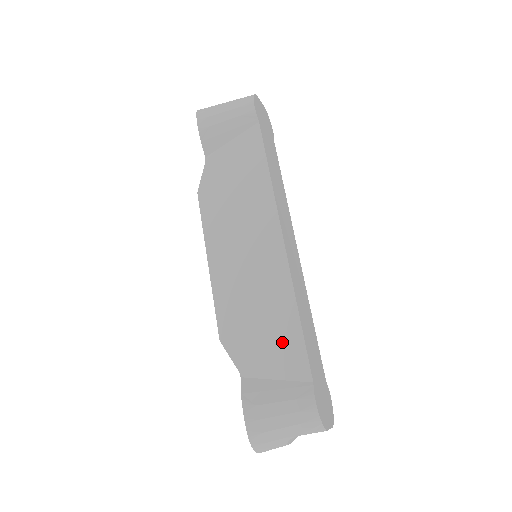
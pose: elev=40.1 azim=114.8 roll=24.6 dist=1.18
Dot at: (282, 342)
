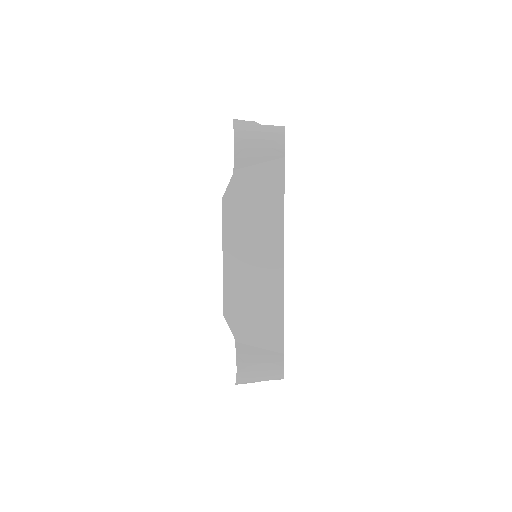
Dot at: (269, 326)
